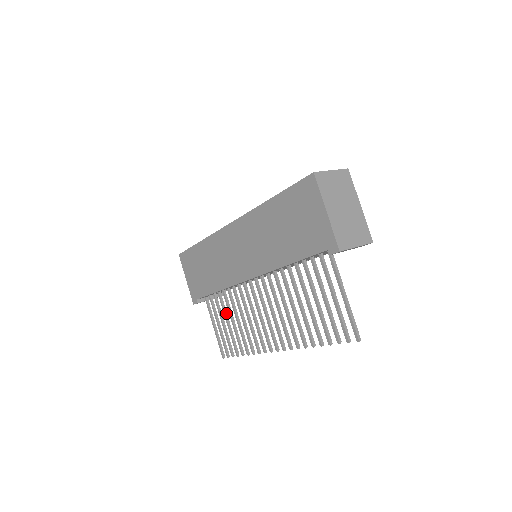
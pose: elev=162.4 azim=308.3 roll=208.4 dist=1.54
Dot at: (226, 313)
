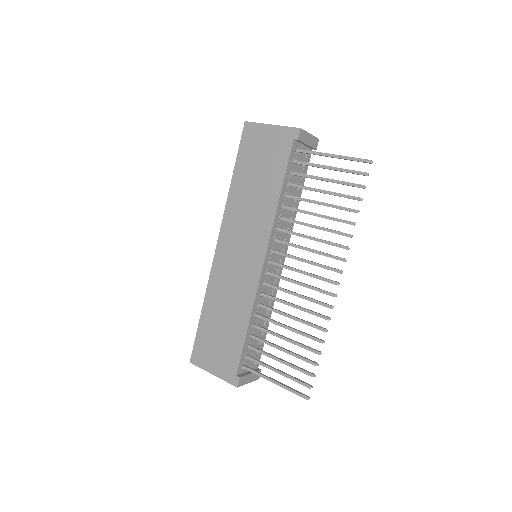
Dot at: (272, 344)
